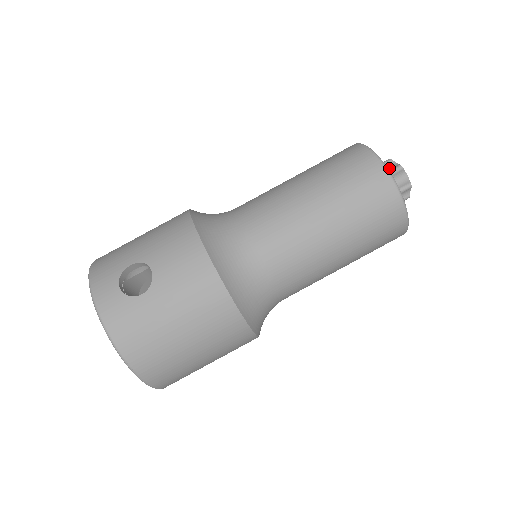
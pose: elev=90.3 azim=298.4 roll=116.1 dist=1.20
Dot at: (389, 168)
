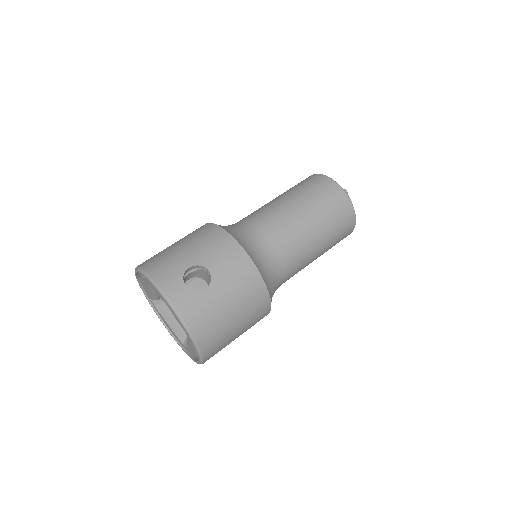
Dot at: occluded
